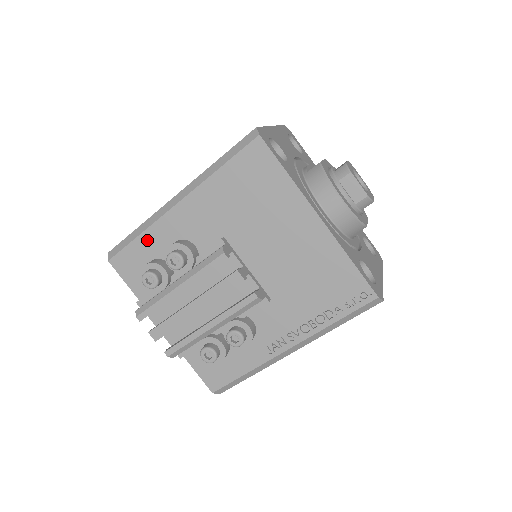
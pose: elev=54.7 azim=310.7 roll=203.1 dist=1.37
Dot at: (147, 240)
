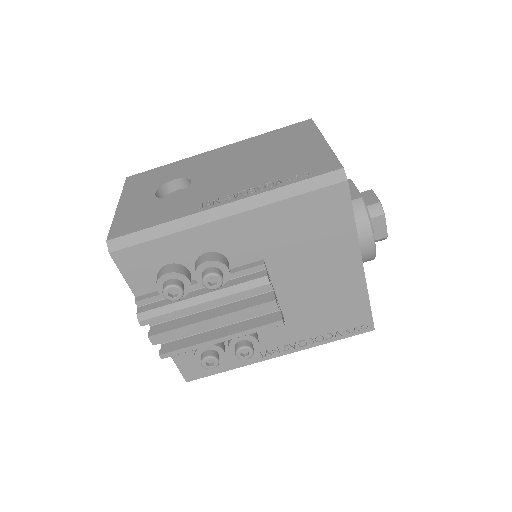
Dot at: (172, 243)
